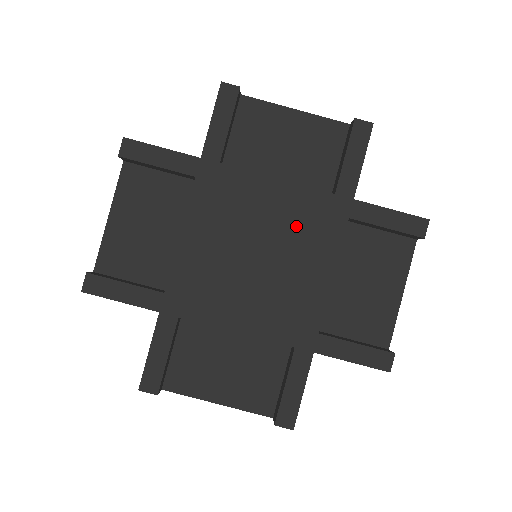
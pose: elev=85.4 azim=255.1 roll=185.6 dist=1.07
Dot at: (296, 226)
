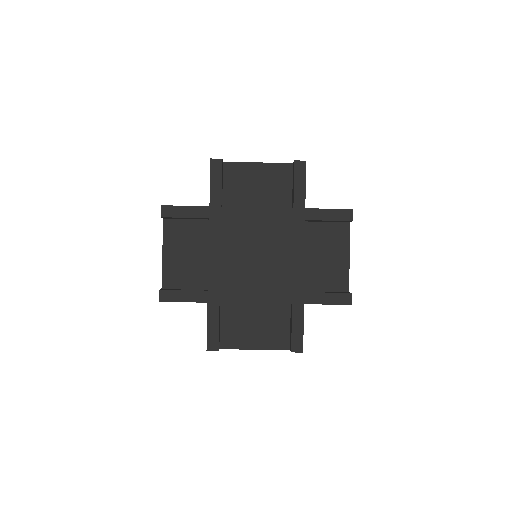
Dot at: (275, 232)
